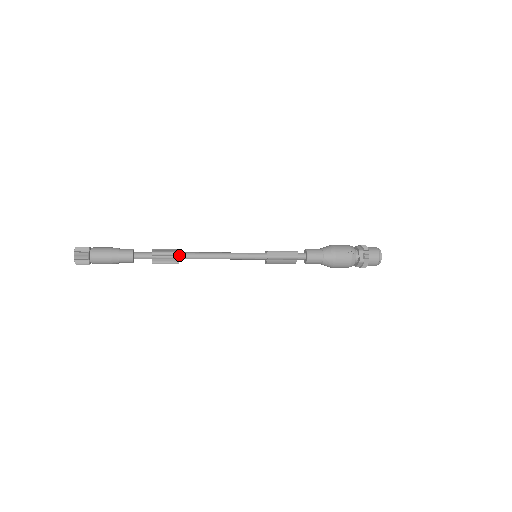
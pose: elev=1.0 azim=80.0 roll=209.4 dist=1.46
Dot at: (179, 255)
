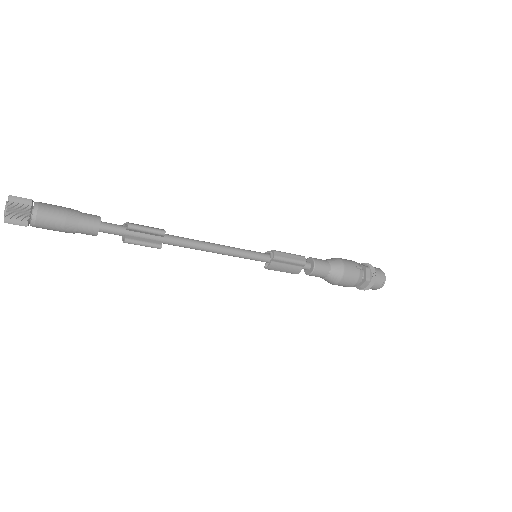
Dot at: (163, 236)
